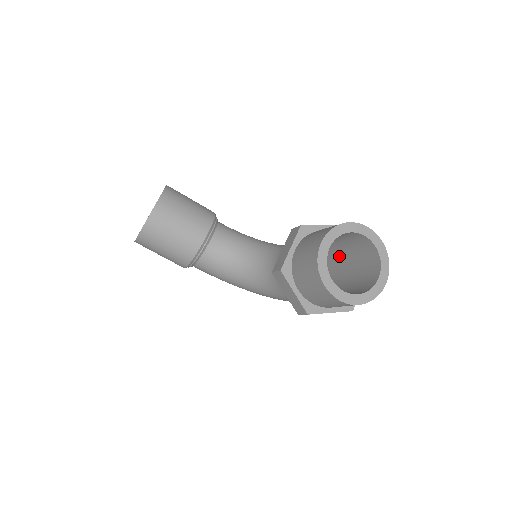
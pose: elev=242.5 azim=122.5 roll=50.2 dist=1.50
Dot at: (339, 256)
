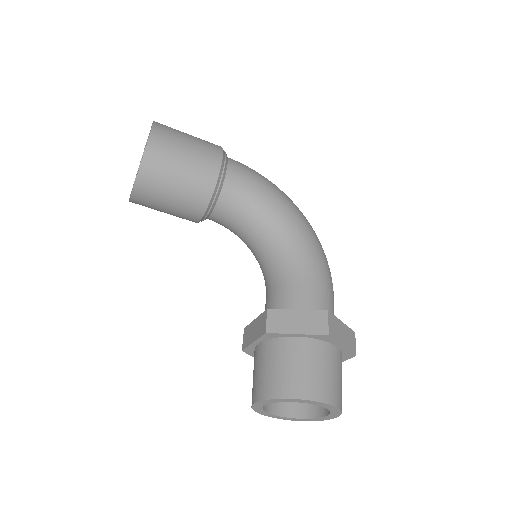
Dot at: occluded
